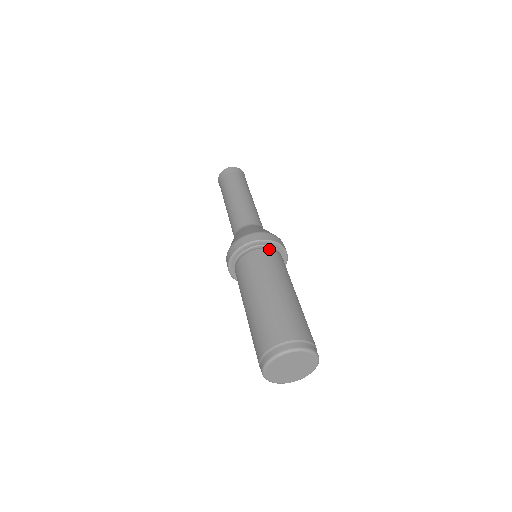
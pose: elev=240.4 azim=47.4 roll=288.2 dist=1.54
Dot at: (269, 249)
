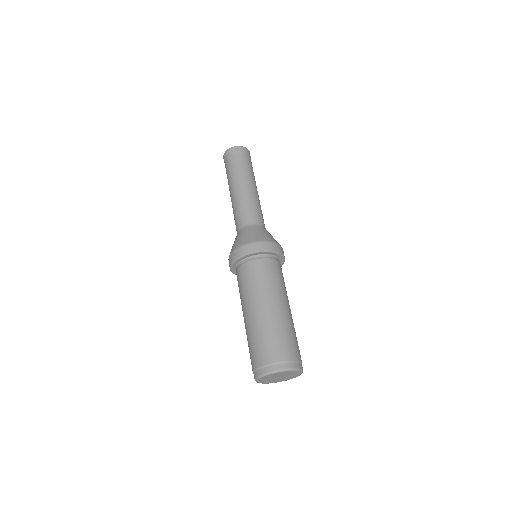
Dot at: (273, 259)
